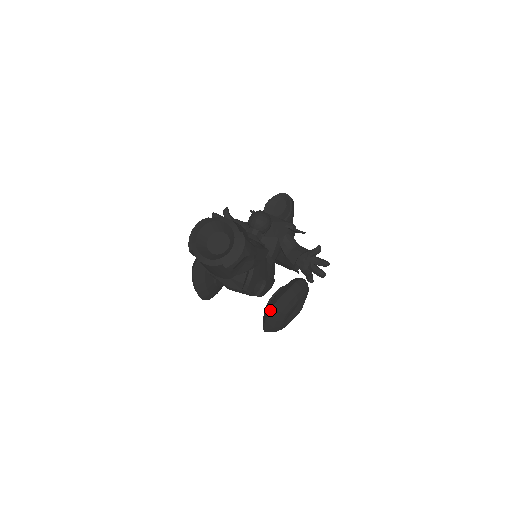
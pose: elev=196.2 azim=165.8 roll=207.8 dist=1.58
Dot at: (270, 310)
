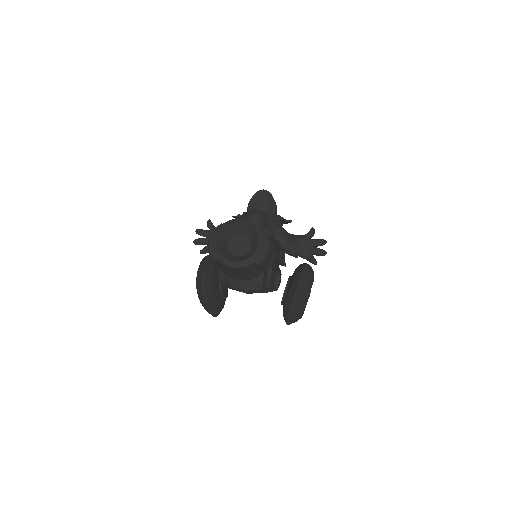
Dot at: (293, 299)
